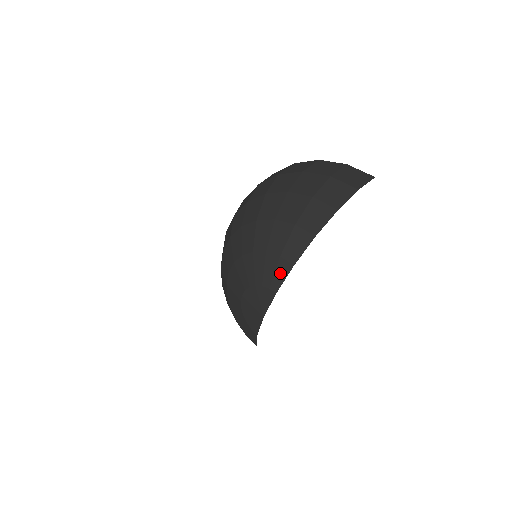
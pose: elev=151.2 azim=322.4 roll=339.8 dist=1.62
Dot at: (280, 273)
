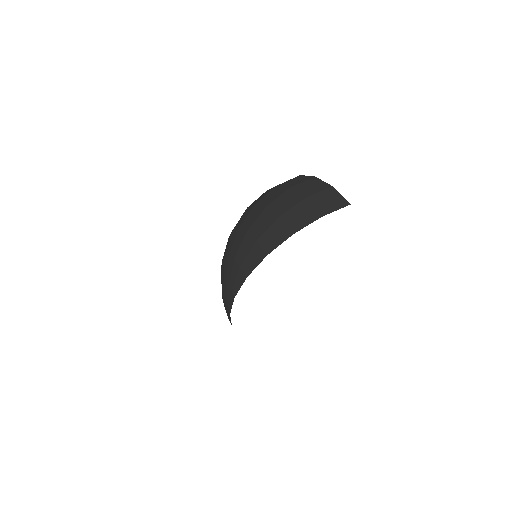
Dot at: (238, 281)
